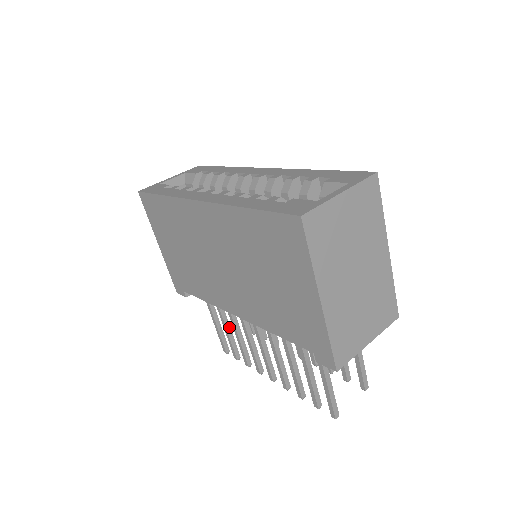
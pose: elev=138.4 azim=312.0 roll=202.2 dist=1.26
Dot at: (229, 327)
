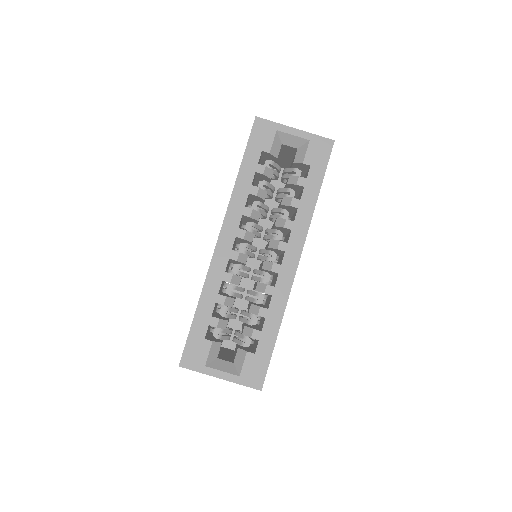
Dot at: occluded
